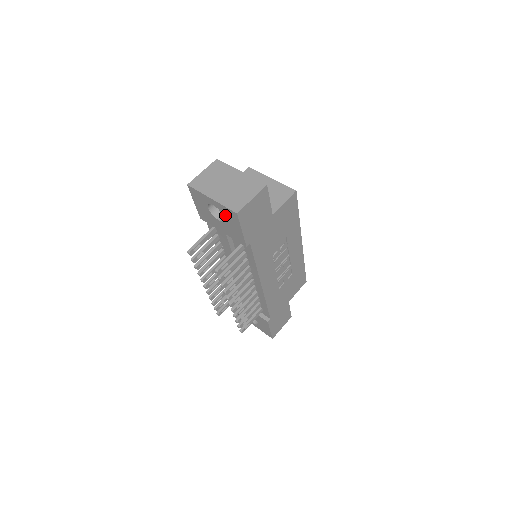
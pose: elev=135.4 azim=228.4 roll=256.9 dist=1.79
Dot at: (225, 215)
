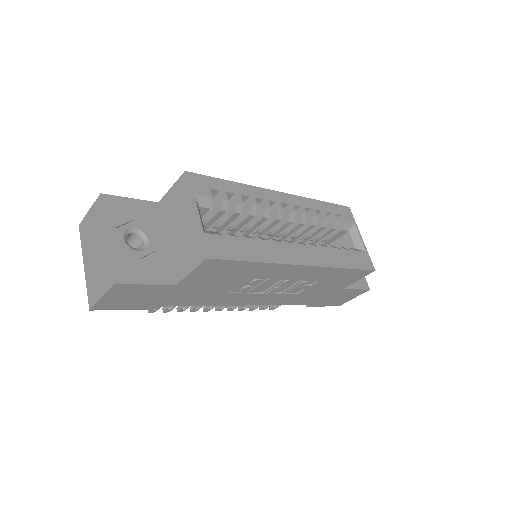
Dot at: occluded
